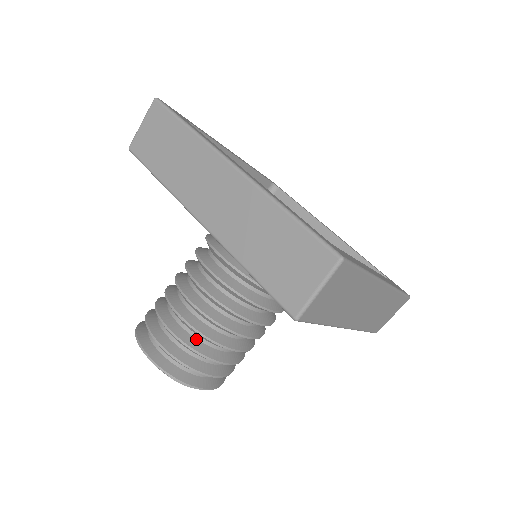
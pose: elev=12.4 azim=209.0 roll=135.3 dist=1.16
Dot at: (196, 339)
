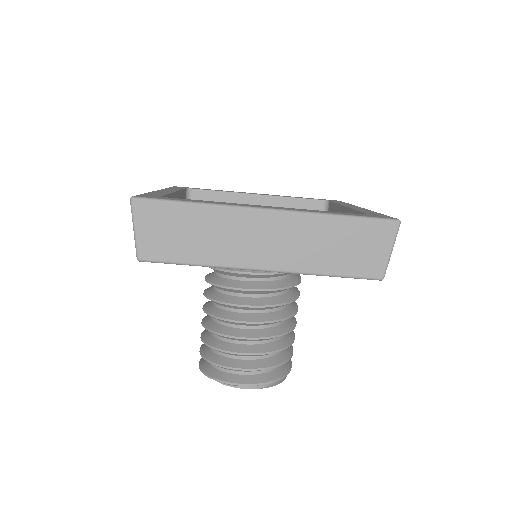
Dot at: (214, 338)
